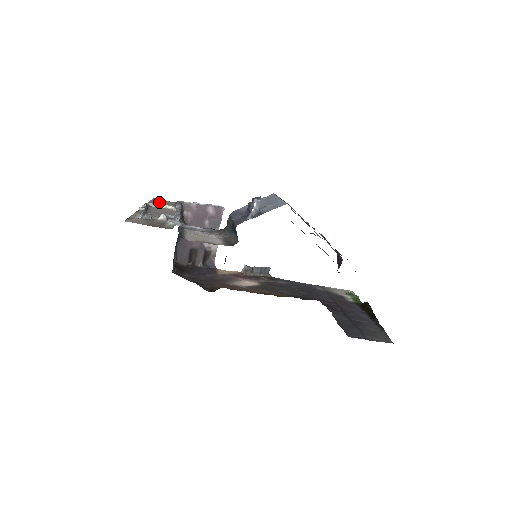
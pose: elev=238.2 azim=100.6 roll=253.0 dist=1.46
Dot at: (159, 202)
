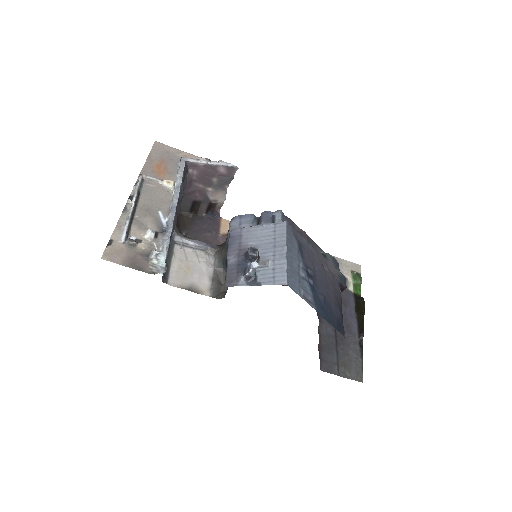
Dot at: (159, 159)
